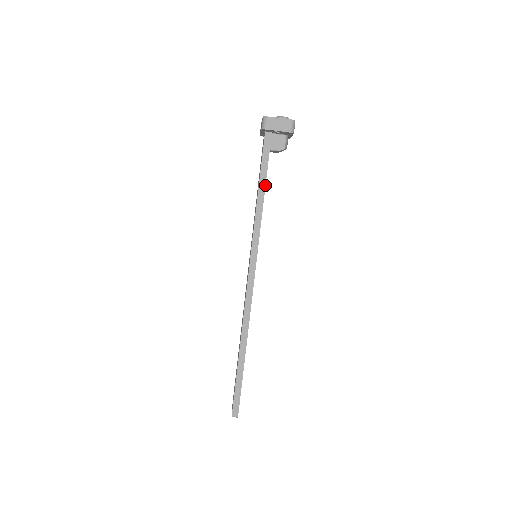
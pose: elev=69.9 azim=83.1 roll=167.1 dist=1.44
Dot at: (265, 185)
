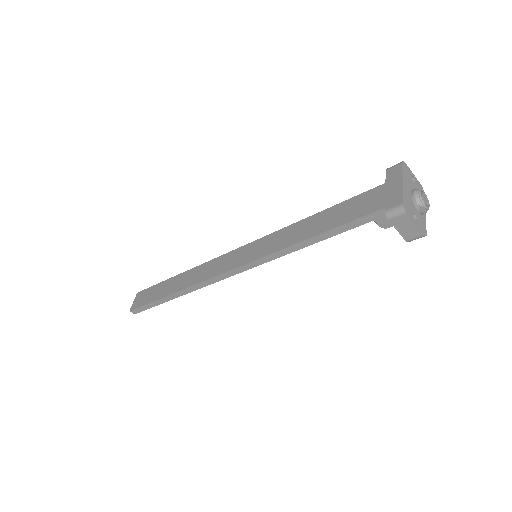
Dot at: (327, 238)
